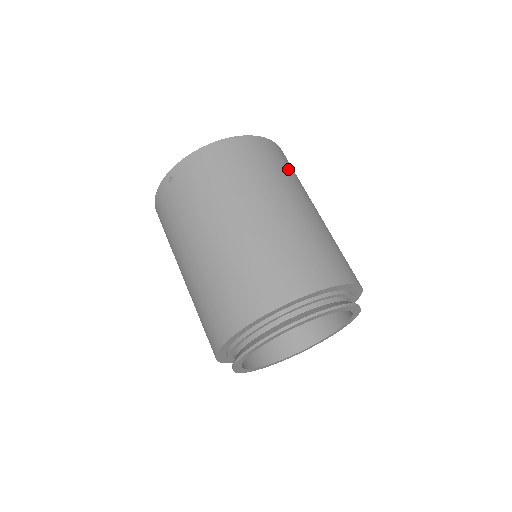
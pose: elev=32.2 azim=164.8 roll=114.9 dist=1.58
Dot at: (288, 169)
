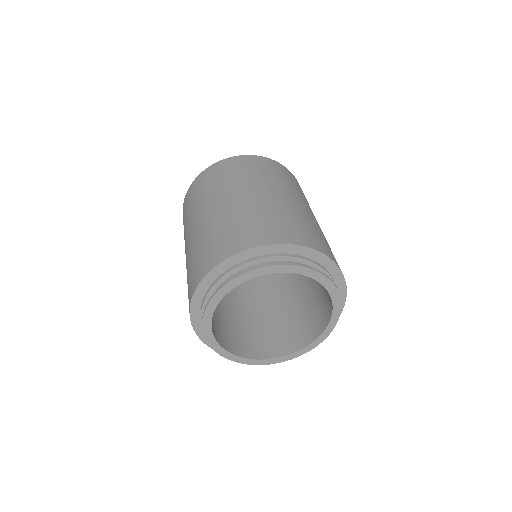
Dot at: occluded
